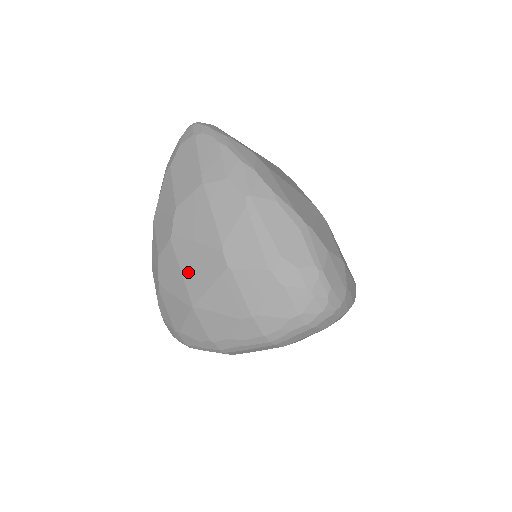
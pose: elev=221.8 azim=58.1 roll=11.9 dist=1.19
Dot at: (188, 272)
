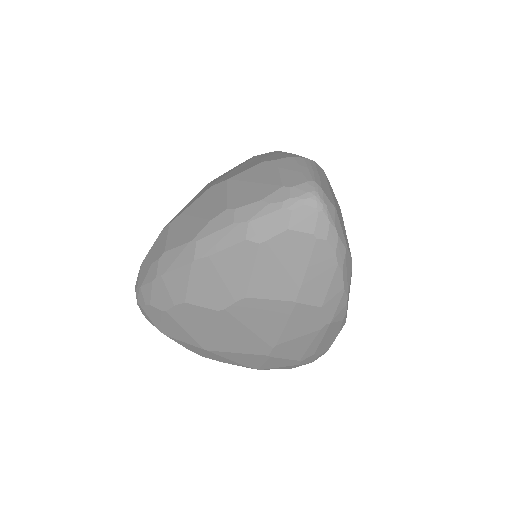
Dot at: (221, 336)
